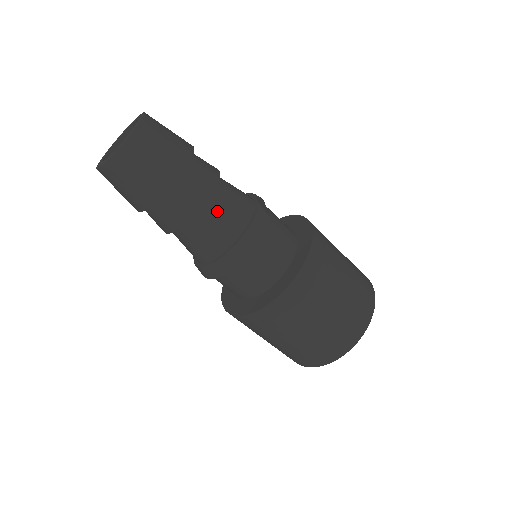
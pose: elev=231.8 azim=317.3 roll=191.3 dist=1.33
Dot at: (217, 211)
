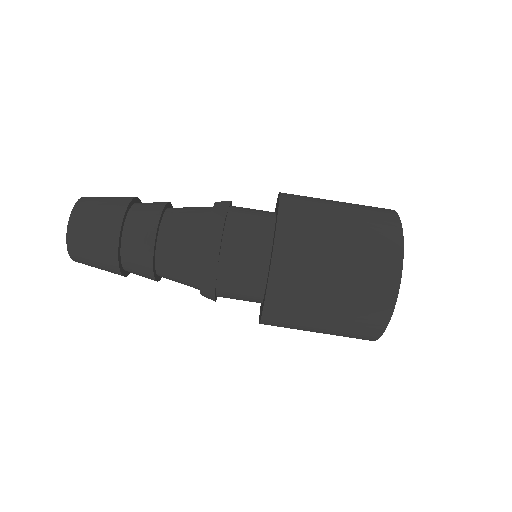
Dot at: (172, 242)
